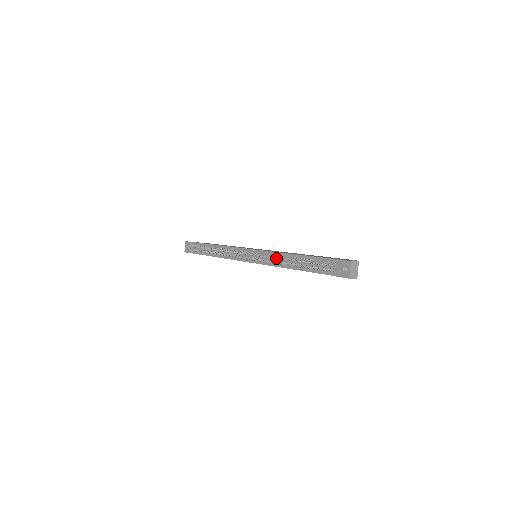
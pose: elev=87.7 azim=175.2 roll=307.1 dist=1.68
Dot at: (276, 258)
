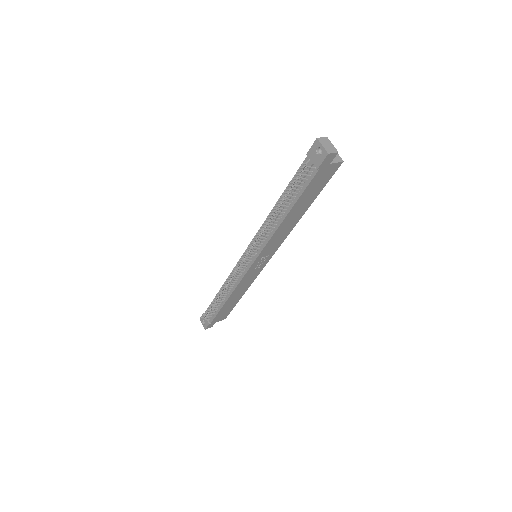
Dot at: (264, 224)
